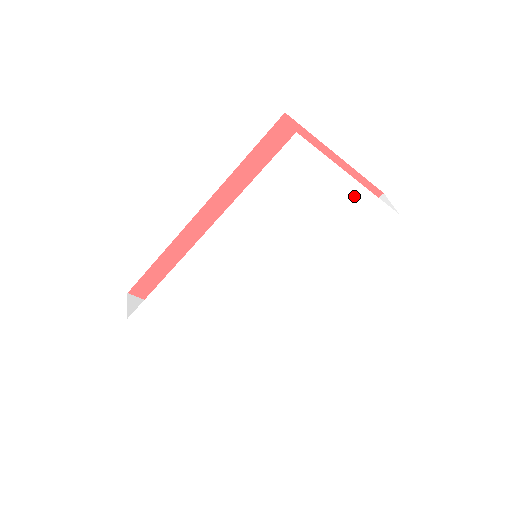
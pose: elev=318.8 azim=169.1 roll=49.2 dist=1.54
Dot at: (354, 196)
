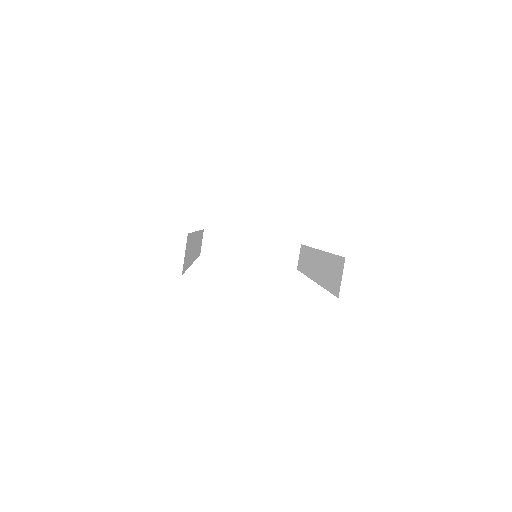
Dot at: occluded
